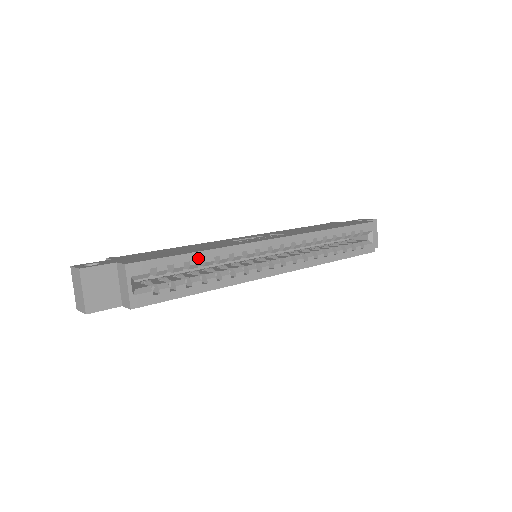
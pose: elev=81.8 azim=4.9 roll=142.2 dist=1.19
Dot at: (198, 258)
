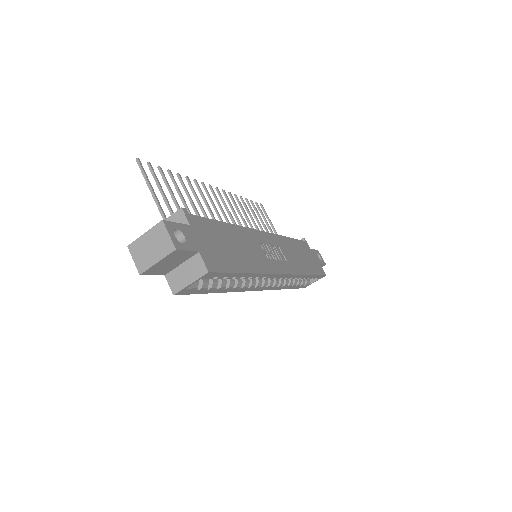
Dot at: (243, 276)
